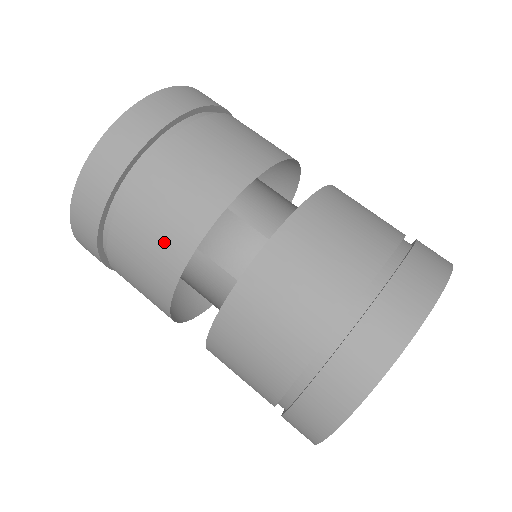
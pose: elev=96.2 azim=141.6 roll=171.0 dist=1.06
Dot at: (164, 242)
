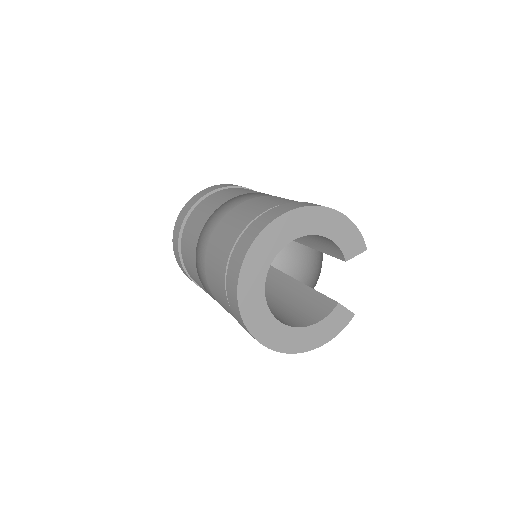
Dot at: (194, 274)
